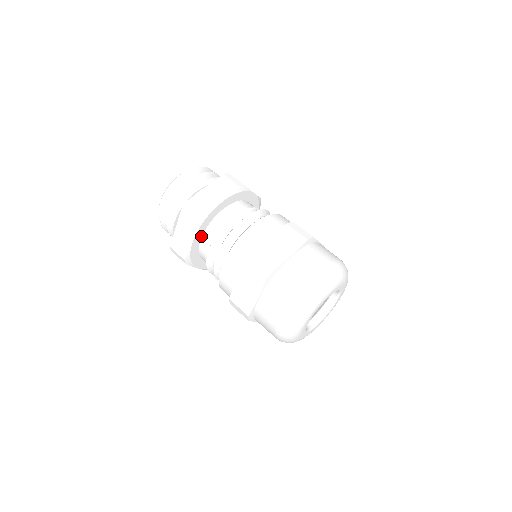
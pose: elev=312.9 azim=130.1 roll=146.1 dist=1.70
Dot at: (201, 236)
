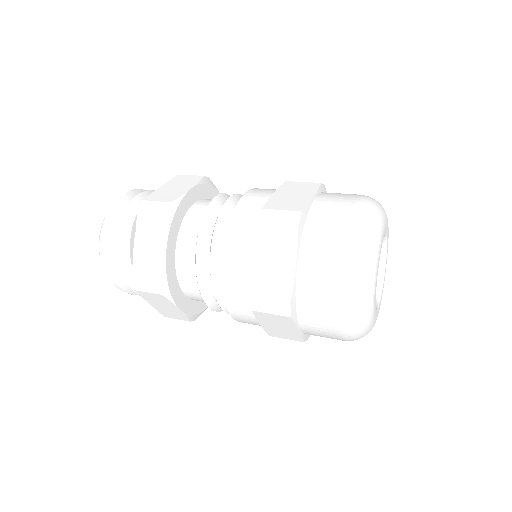
Dot at: (196, 200)
